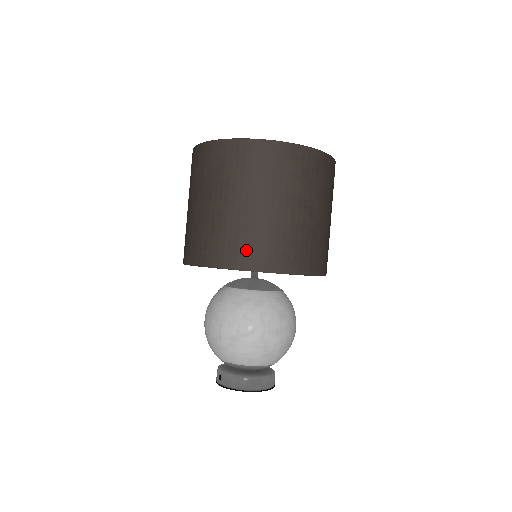
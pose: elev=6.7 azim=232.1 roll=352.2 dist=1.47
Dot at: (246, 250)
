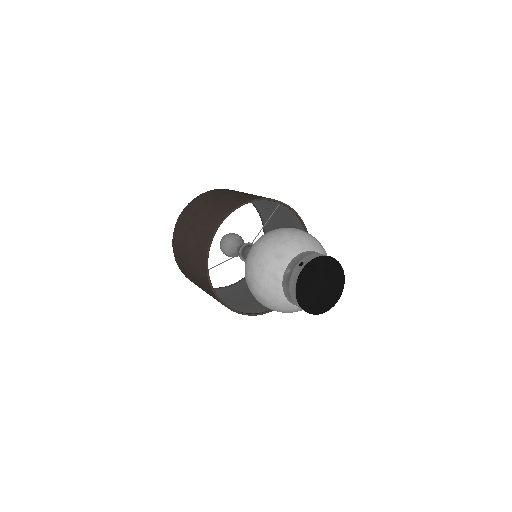
Dot at: occluded
